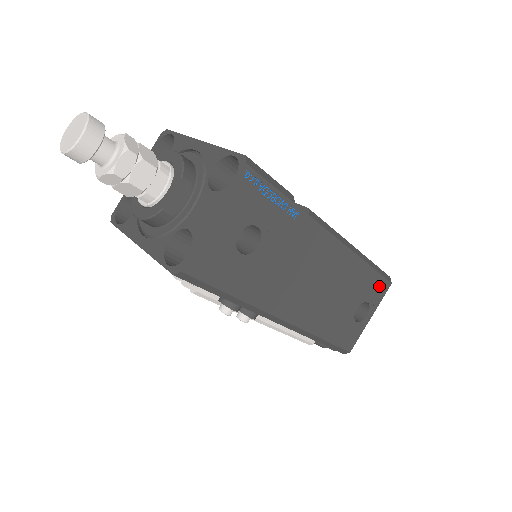
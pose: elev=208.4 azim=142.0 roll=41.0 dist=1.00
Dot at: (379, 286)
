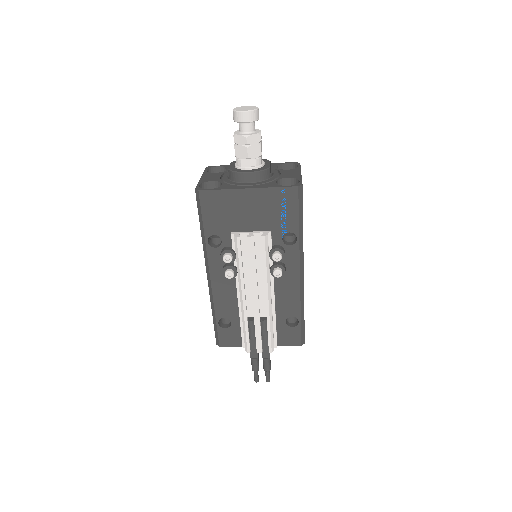
Dot at: occluded
